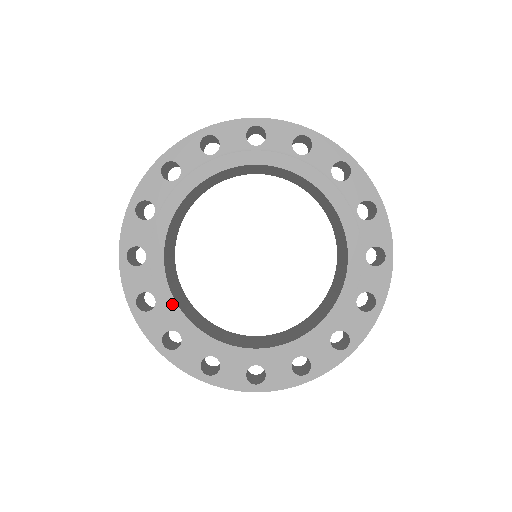
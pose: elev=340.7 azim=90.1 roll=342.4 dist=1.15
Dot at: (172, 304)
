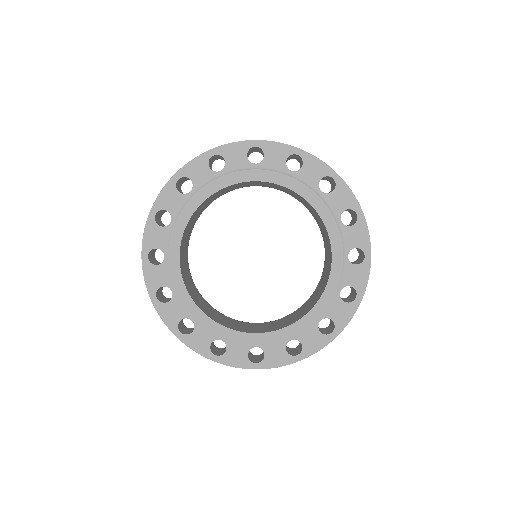
Dot at: (187, 297)
